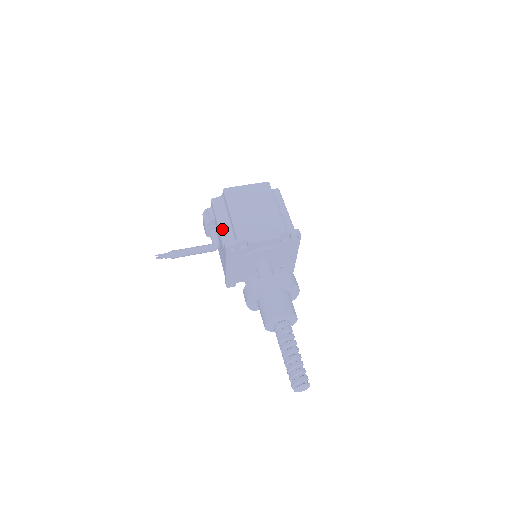
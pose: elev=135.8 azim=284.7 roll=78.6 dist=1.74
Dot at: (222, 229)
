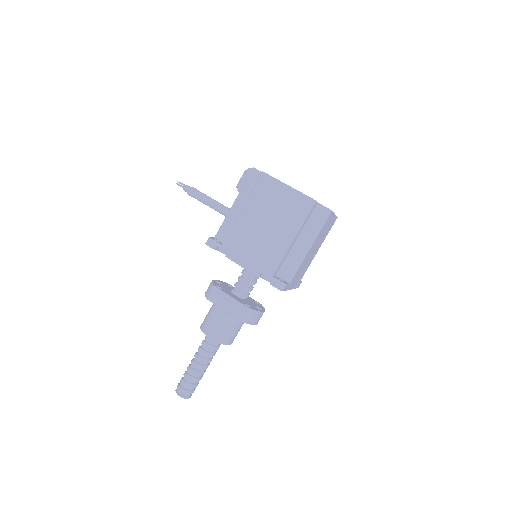
Dot at: (230, 214)
